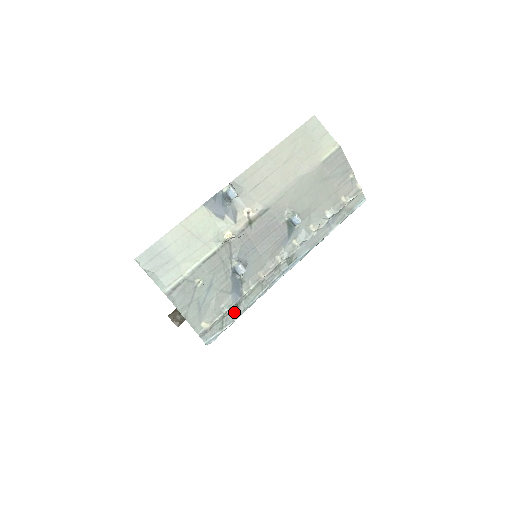
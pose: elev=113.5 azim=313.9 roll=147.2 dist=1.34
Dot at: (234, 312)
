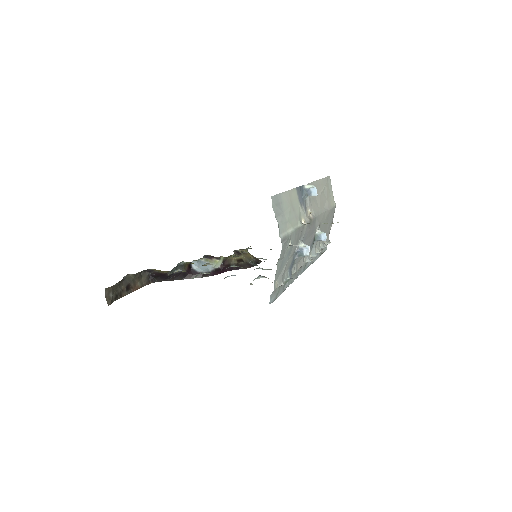
Dot at: (284, 286)
